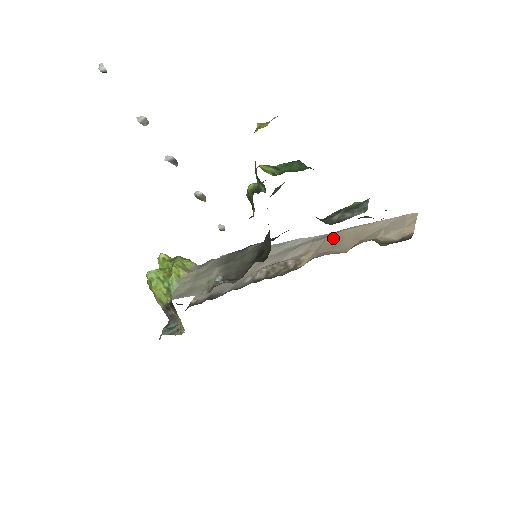
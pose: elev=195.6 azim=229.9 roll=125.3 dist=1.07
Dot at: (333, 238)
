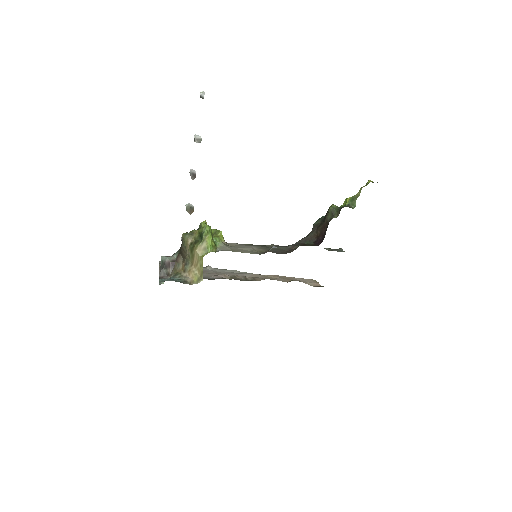
Dot at: (269, 275)
